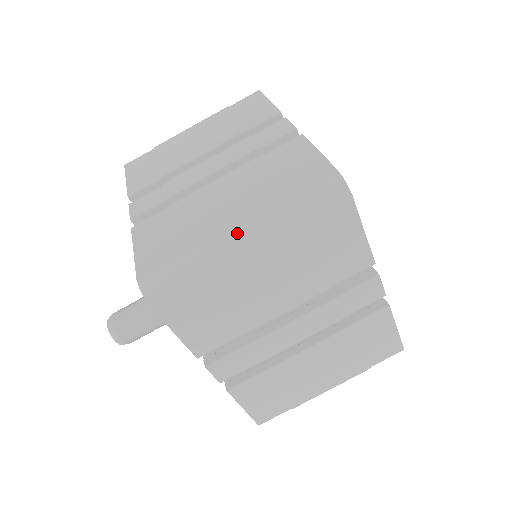
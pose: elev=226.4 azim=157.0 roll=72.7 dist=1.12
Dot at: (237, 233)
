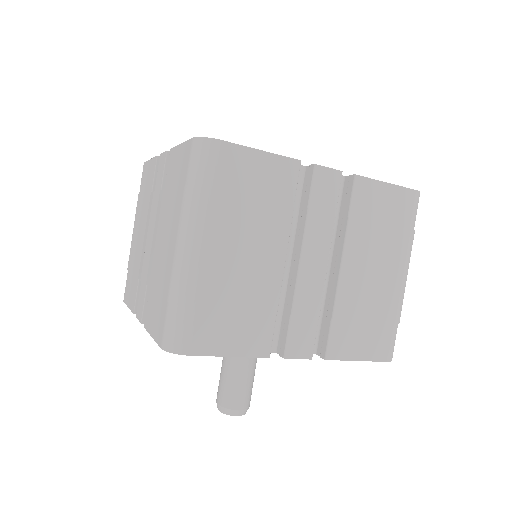
Dot at: (181, 247)
